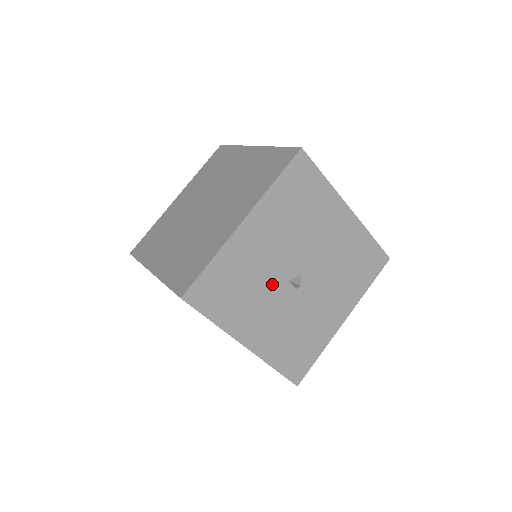
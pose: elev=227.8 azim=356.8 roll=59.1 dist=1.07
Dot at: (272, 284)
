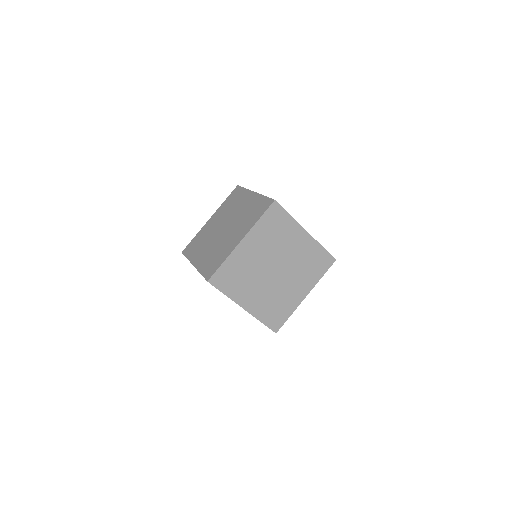
Dot at: occluded
